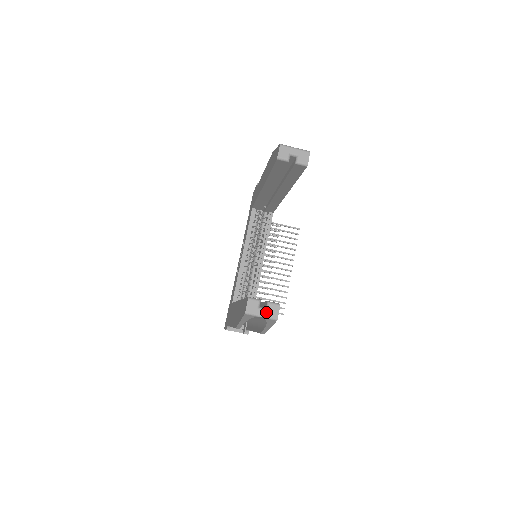
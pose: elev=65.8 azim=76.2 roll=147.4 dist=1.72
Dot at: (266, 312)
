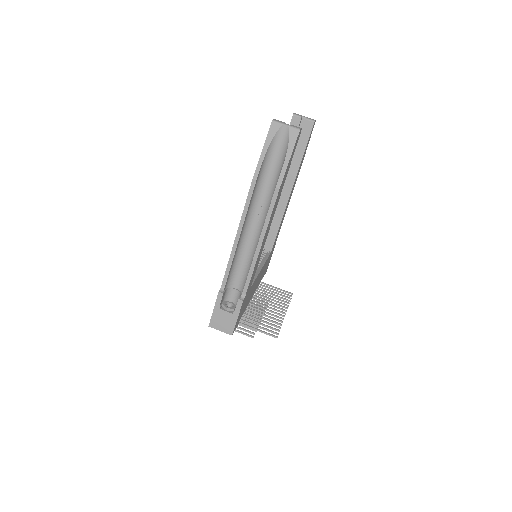
Dot at: (290, 125)
